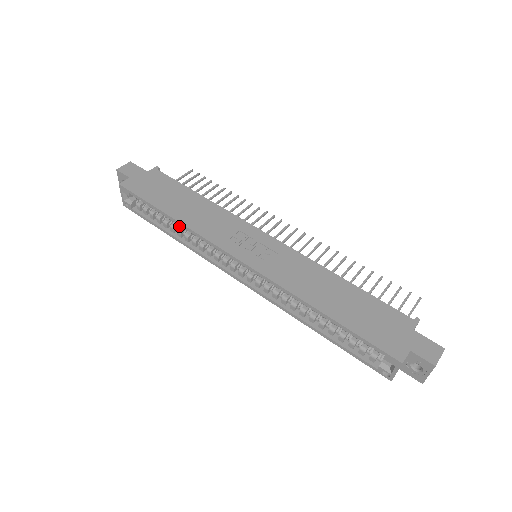
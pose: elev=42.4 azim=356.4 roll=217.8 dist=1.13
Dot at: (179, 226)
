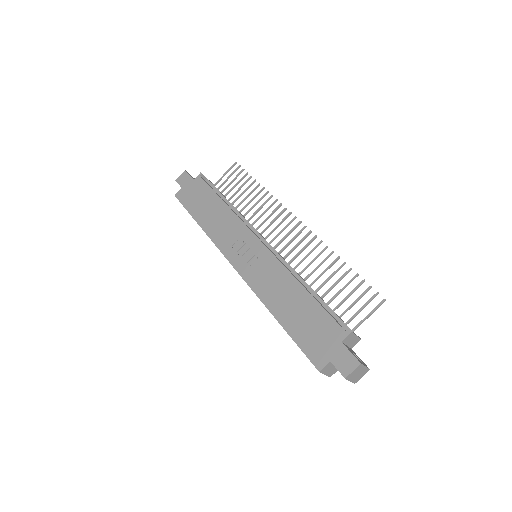
Dot at: occluded
